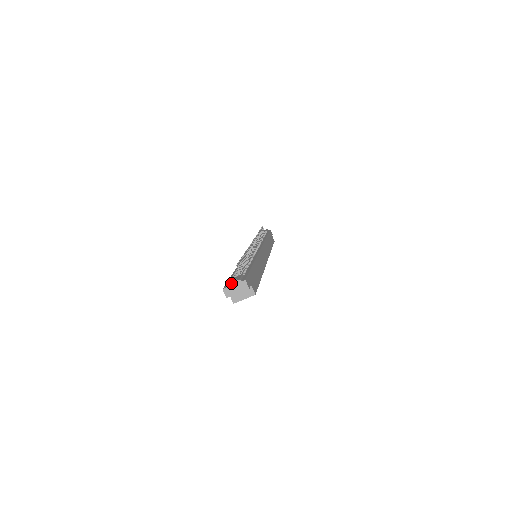
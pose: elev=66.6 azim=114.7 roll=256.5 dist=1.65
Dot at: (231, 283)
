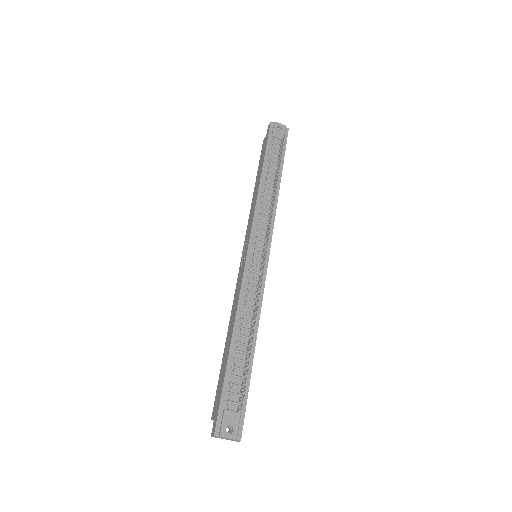
Dot at: (226, 438)
